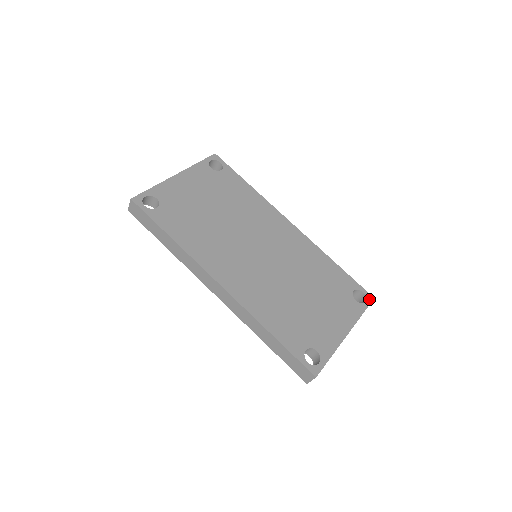
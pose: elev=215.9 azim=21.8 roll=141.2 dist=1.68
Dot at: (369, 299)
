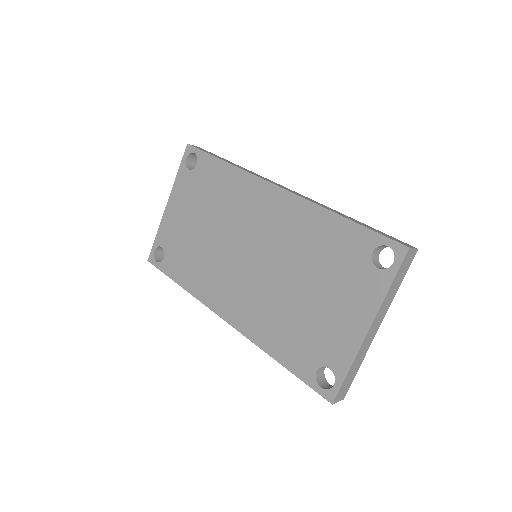
Dot at: (400, 254)
